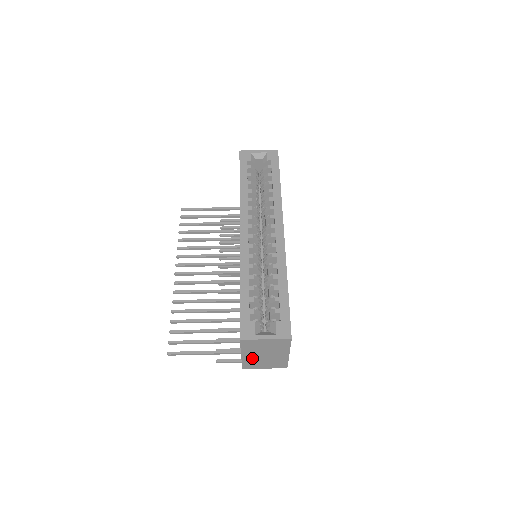
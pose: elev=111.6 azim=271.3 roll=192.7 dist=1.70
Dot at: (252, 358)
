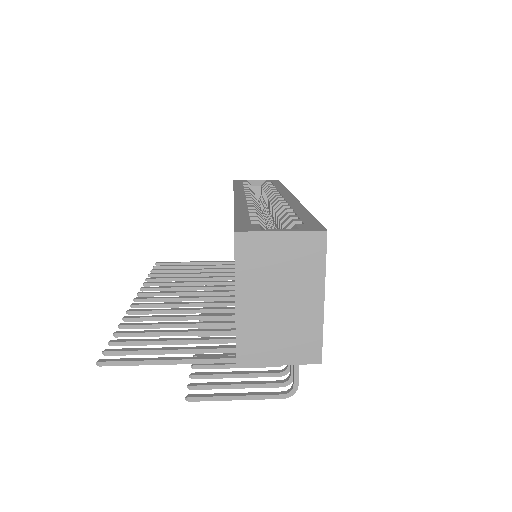
Dot at: (255, 315)
